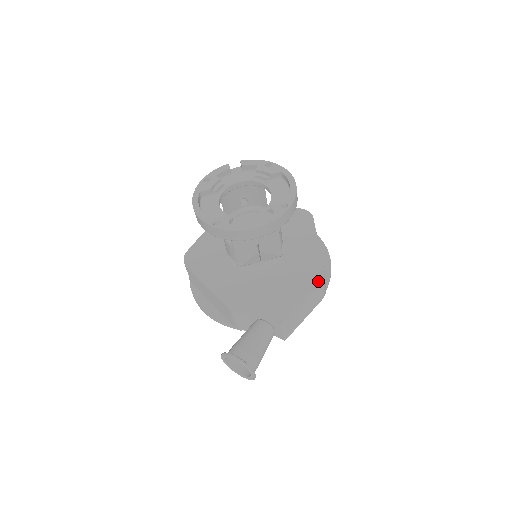
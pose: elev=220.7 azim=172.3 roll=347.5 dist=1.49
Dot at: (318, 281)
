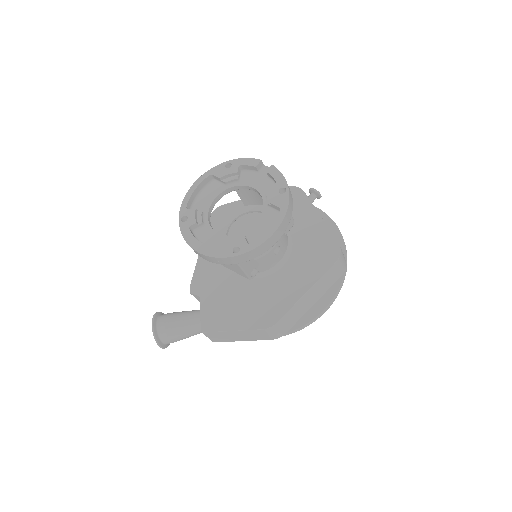
Dot at: (262, 326)
